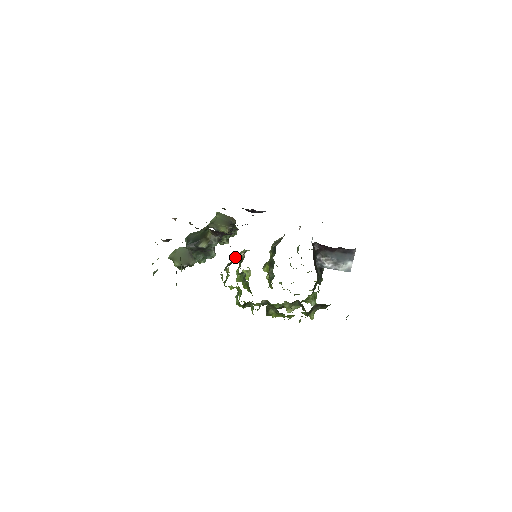
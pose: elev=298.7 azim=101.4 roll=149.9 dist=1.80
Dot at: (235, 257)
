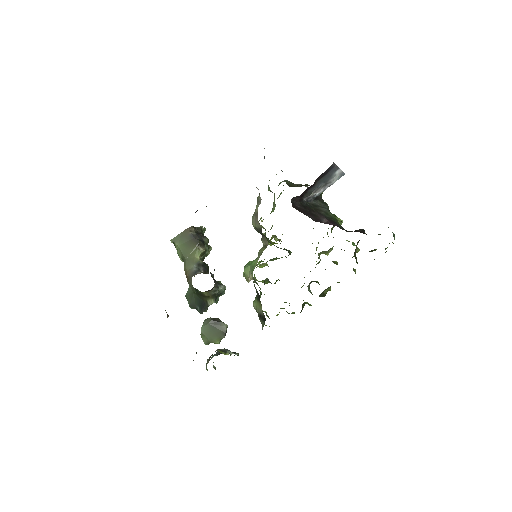
Dot at: occluded
